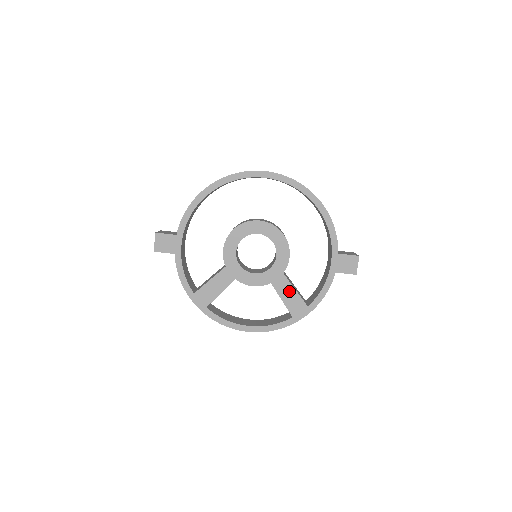
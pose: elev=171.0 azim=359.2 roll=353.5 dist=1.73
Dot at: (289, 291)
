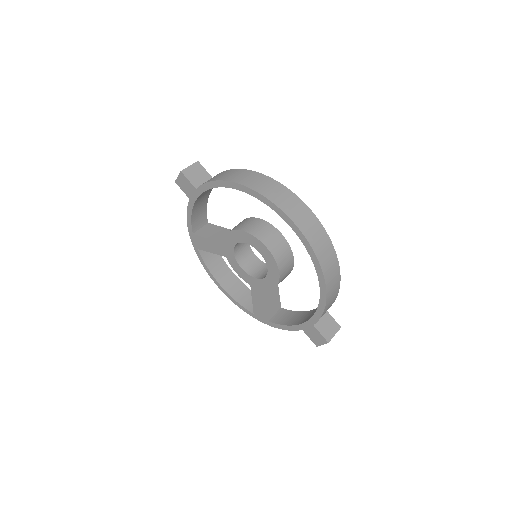
Dot at: (261, 302)
